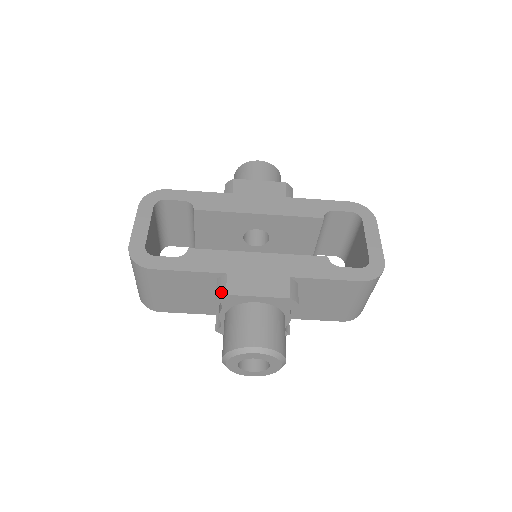
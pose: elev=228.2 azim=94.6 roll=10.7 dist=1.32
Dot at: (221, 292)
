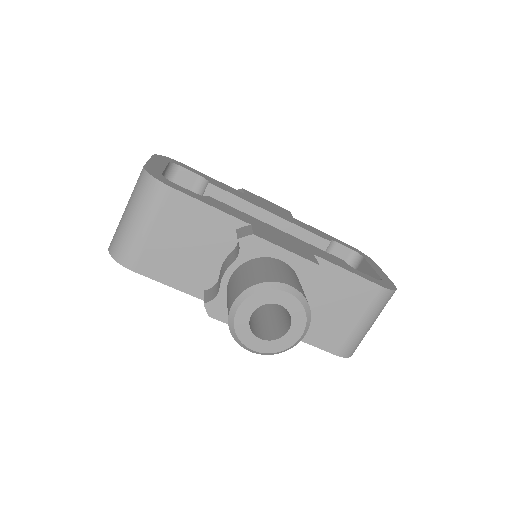
Dot at: (246, 233)
